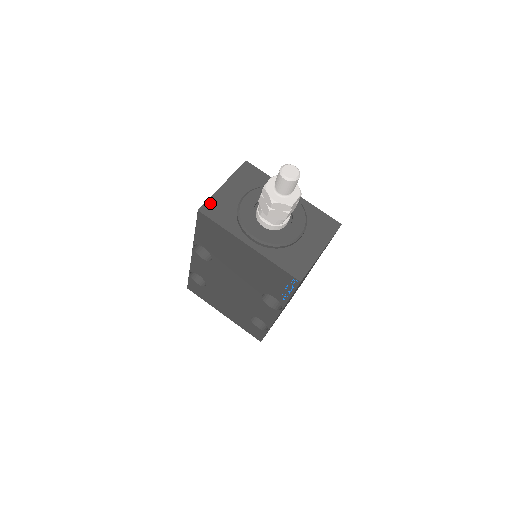
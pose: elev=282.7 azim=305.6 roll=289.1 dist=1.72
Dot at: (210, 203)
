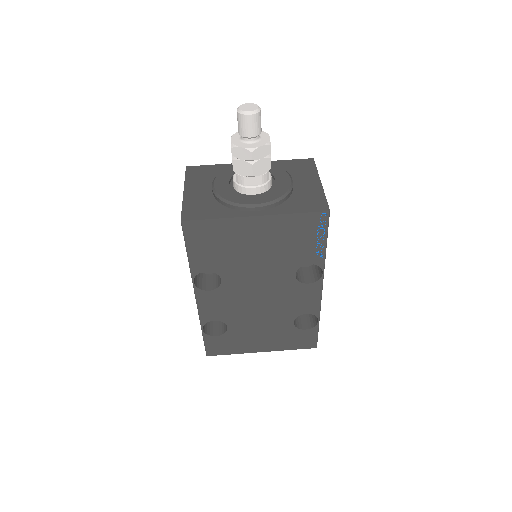
Dot at: (187, 210)
